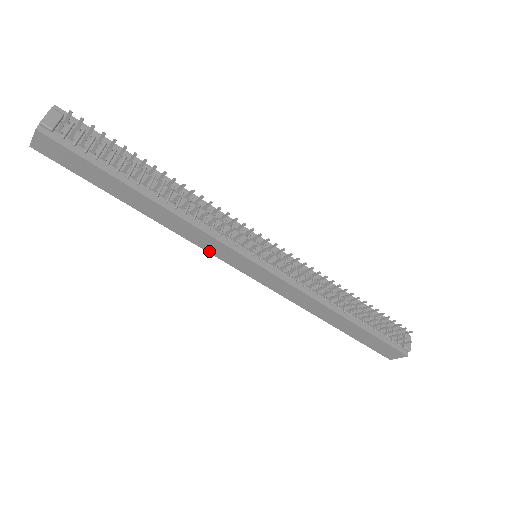
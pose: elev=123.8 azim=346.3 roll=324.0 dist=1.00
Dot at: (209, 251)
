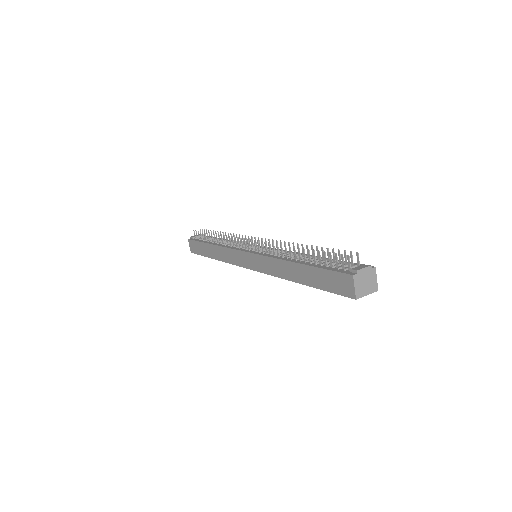
Dot at: (234, 263)
